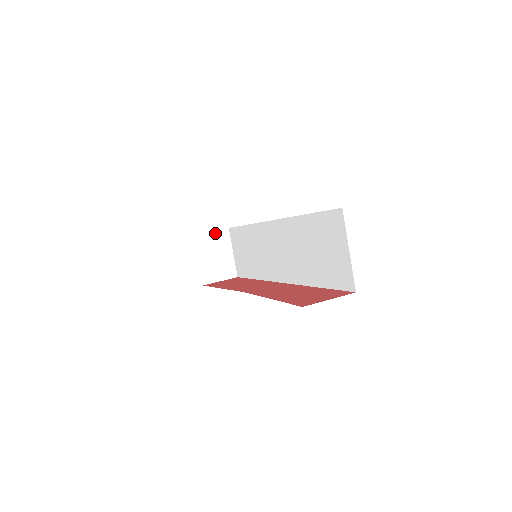
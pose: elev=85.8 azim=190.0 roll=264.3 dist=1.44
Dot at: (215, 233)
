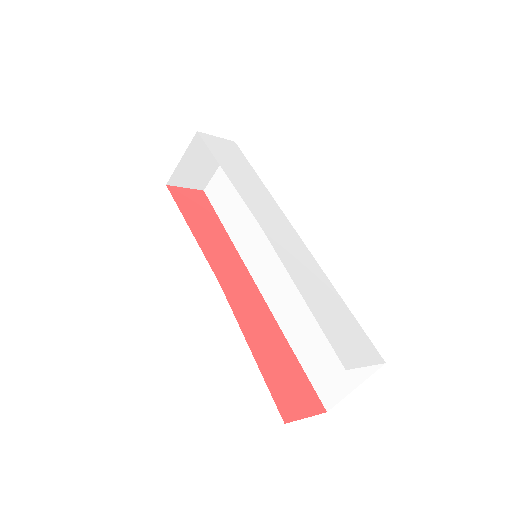
Dot at: occluded
